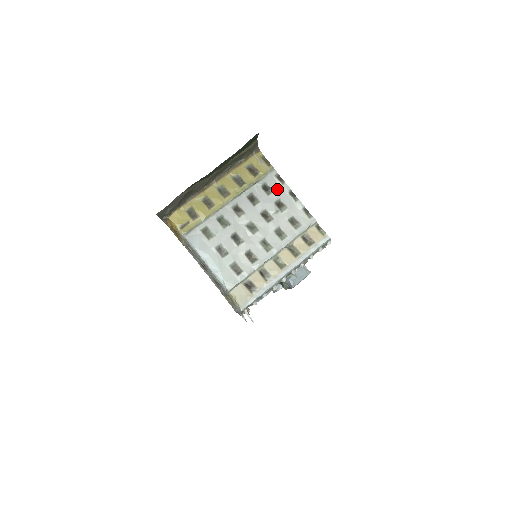
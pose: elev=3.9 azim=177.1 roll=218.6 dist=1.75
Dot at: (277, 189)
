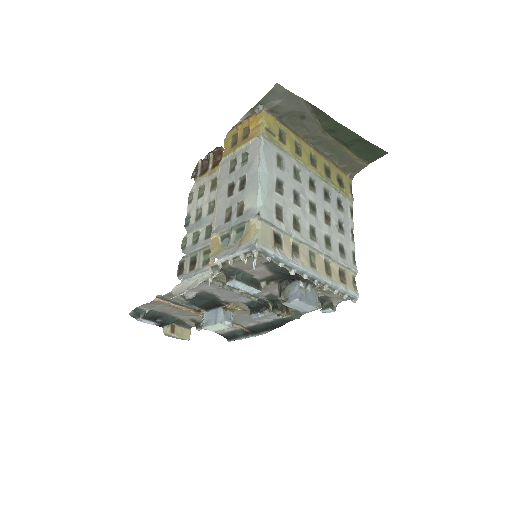
Dot at: (346, 215)
